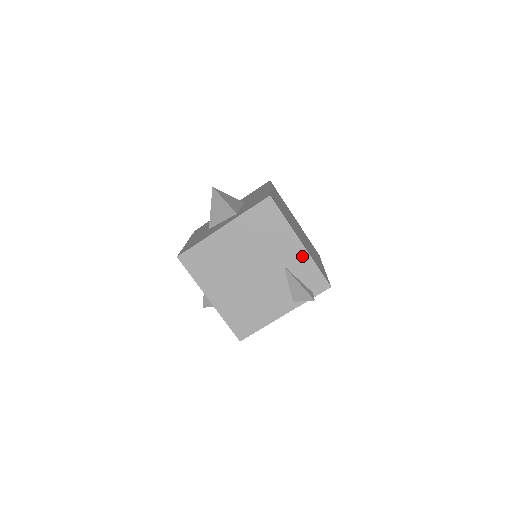
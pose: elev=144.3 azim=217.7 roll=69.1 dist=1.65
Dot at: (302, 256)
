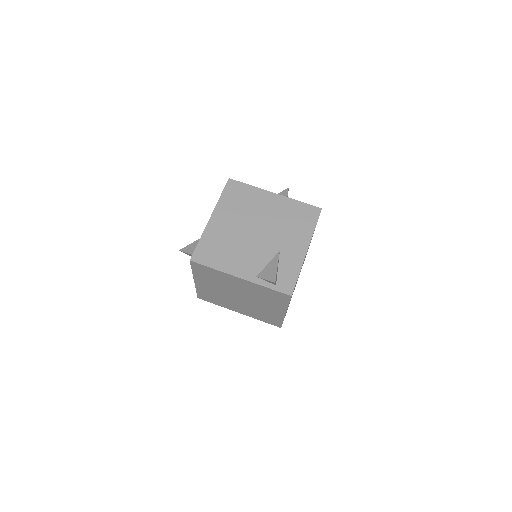
Dot at: (298, 257)
